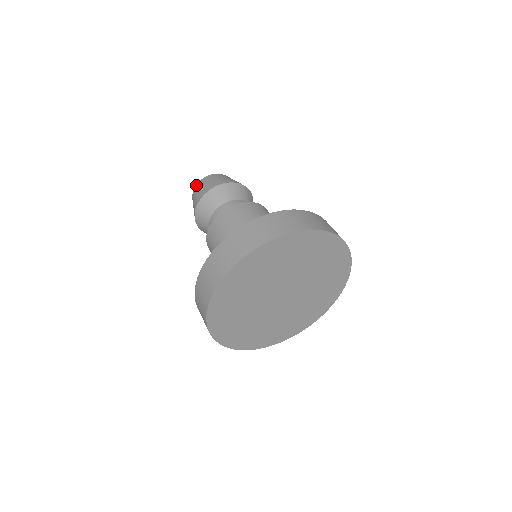
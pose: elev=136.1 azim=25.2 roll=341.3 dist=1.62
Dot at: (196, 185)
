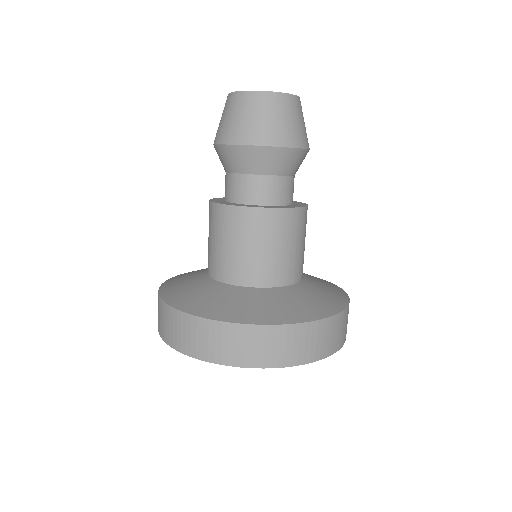
Dot at: (227, 96)
